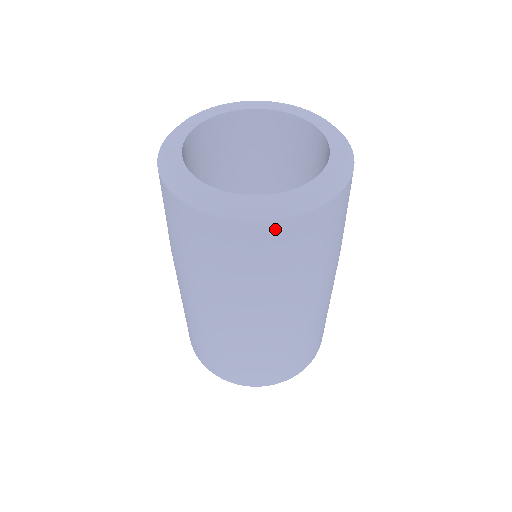
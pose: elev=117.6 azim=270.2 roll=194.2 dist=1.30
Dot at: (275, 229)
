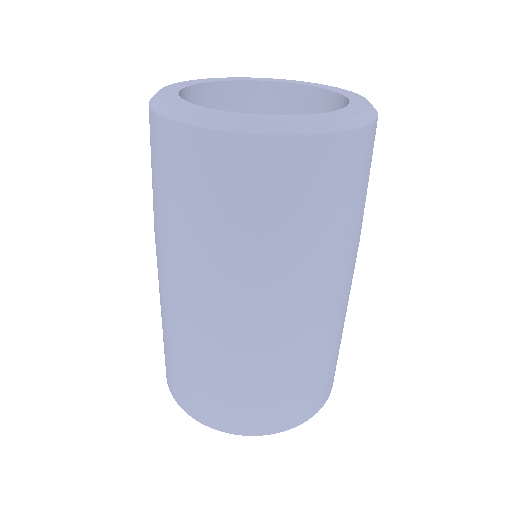
Dot at: (276, 151)
